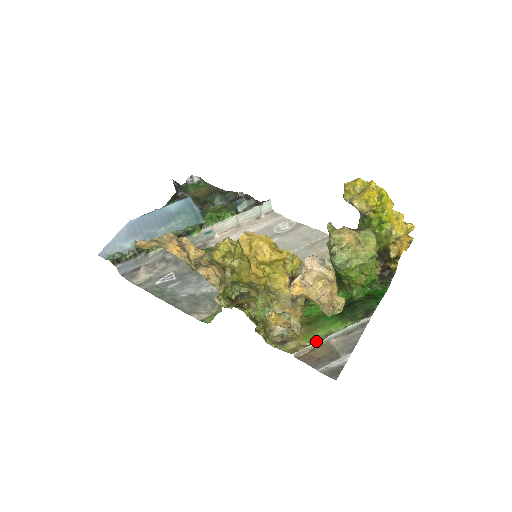
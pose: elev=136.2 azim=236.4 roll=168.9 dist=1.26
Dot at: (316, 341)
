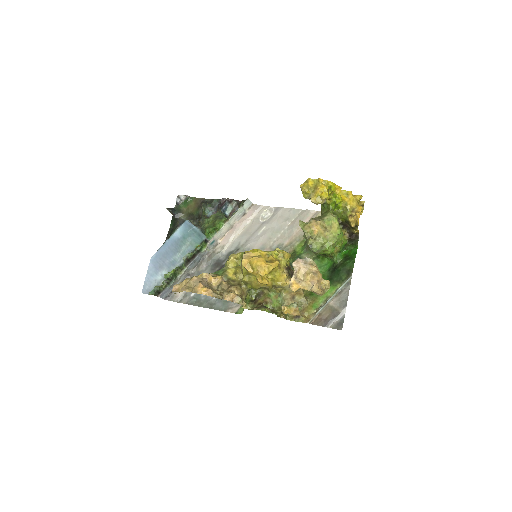
Dot at: (320, 308)
